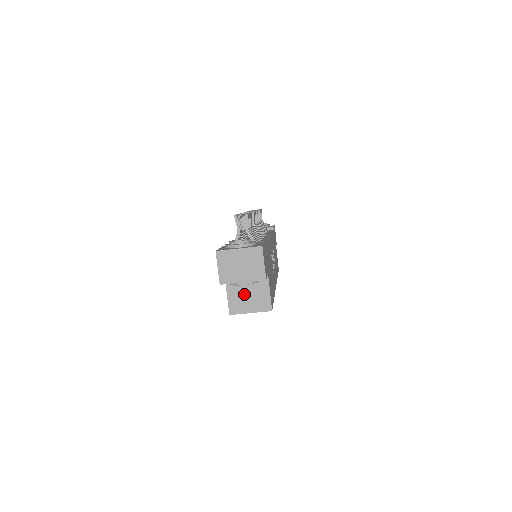
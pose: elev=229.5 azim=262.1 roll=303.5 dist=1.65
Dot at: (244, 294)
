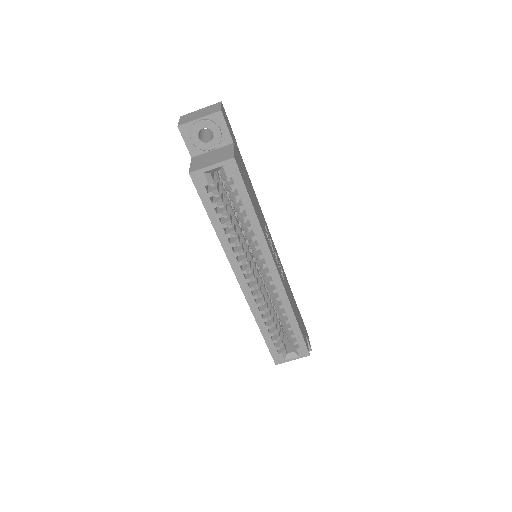
Dot at: (207, 159)
